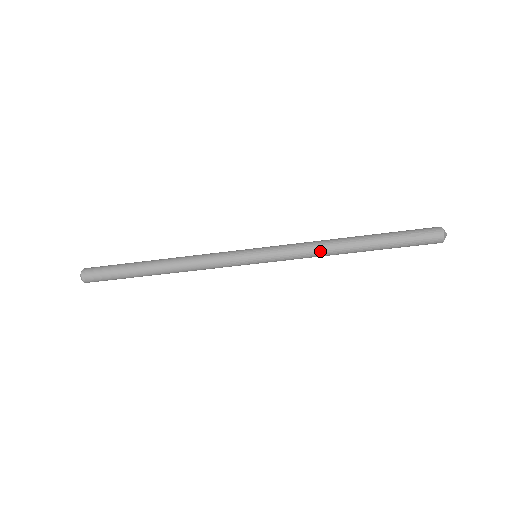
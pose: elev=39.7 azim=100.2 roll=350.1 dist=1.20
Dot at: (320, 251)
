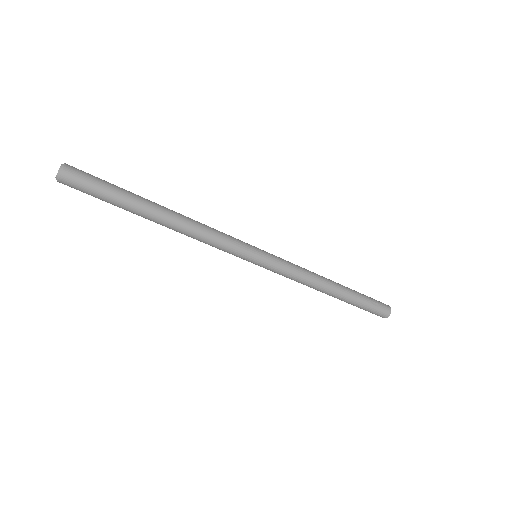
Dot at: (310, 281)
